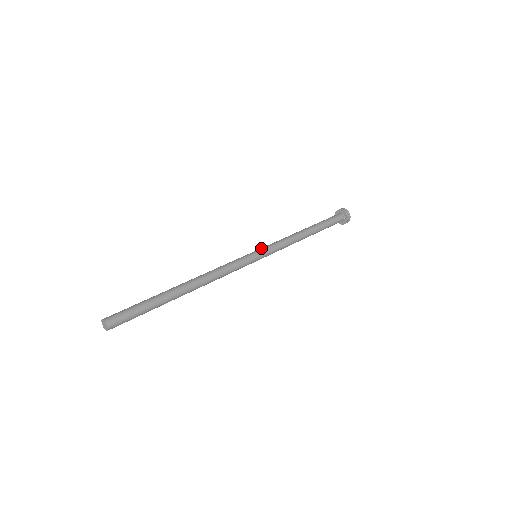
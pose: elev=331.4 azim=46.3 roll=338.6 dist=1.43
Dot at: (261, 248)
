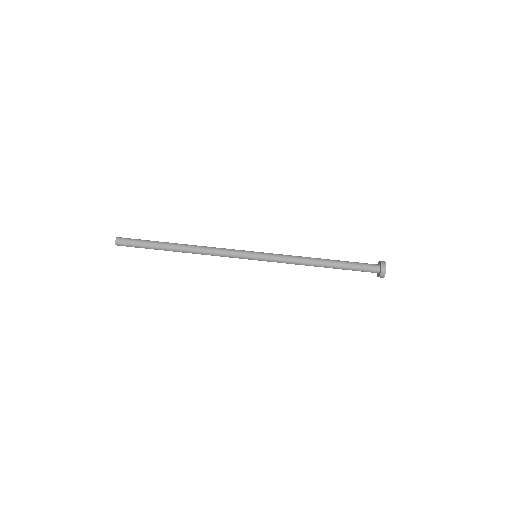
Dot at: (264, 255)
